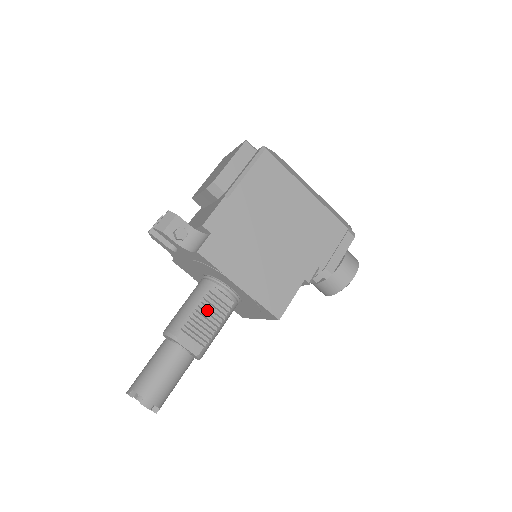
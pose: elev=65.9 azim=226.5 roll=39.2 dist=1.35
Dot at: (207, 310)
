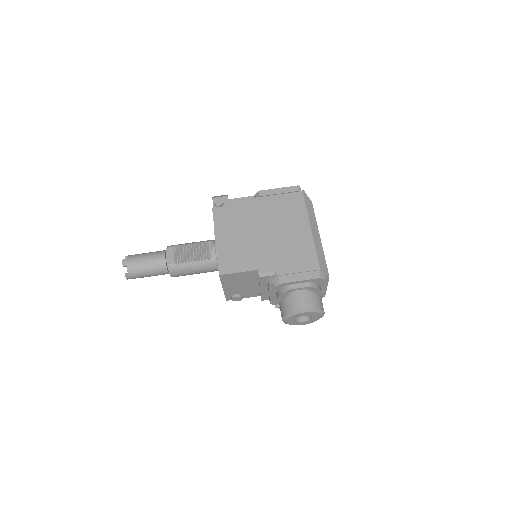
Dot at: (196, 249)
